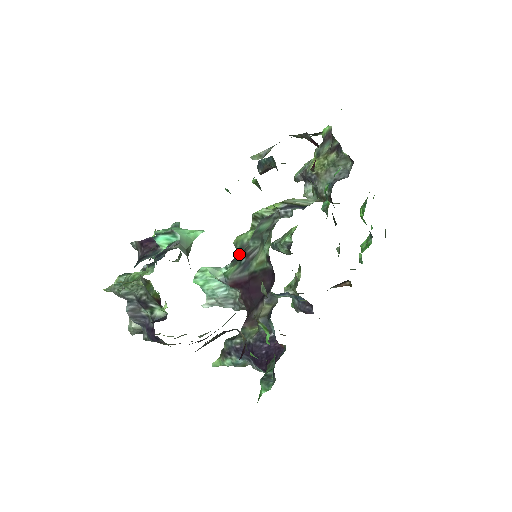
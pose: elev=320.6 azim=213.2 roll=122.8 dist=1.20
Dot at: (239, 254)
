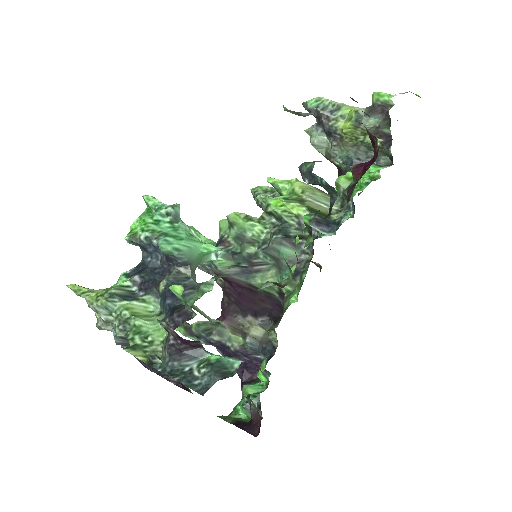
Dot at: (235, 243)
